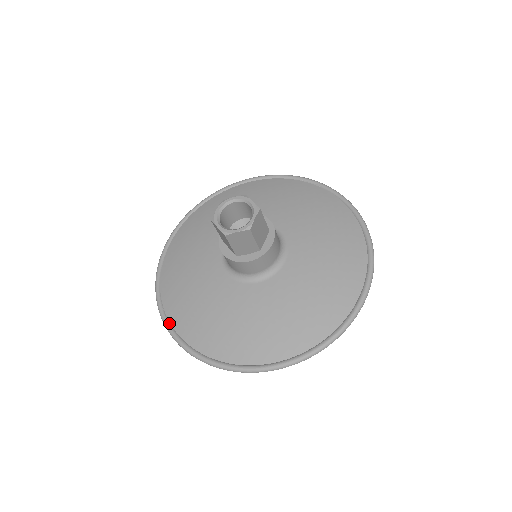
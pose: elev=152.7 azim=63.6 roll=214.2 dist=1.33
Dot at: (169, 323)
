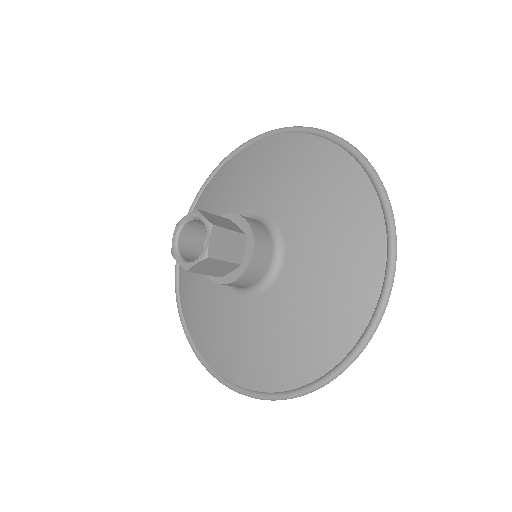
Dot at: occluded
